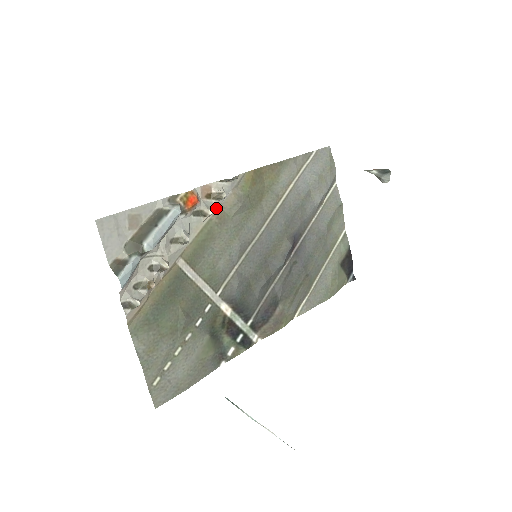
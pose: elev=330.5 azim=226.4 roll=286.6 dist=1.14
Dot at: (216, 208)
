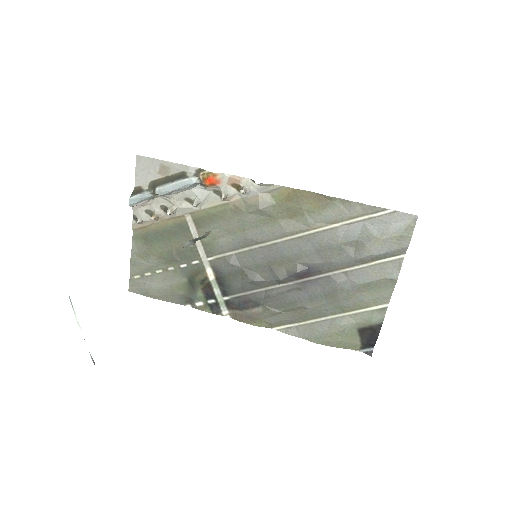
Dot at: (238, 198)
